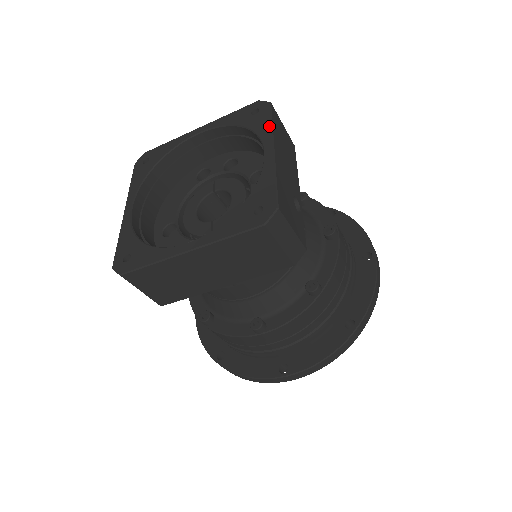
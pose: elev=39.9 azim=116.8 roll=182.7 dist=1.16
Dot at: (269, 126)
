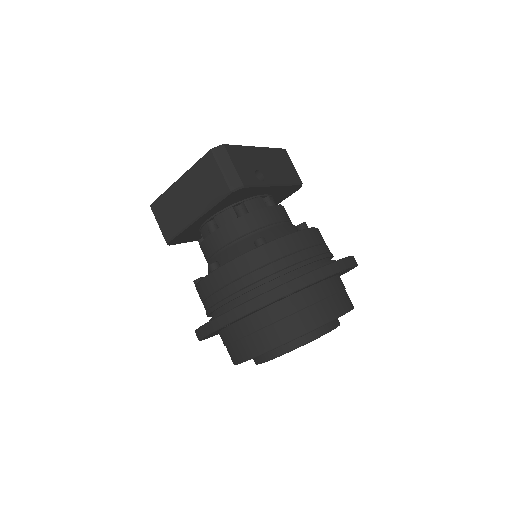
Dot at: (269, 148)
